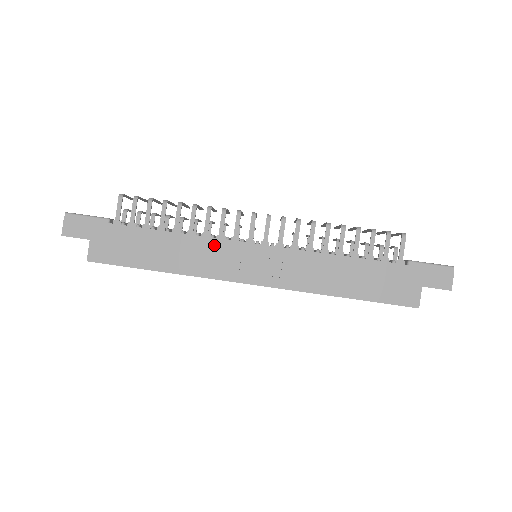
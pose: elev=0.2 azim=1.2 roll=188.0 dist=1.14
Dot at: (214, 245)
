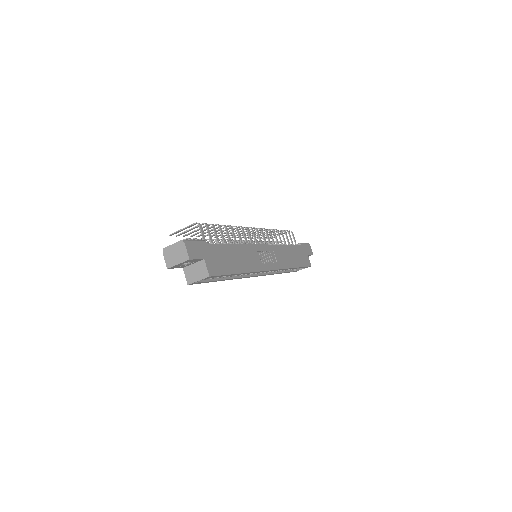
Dot at: (252, 249)
